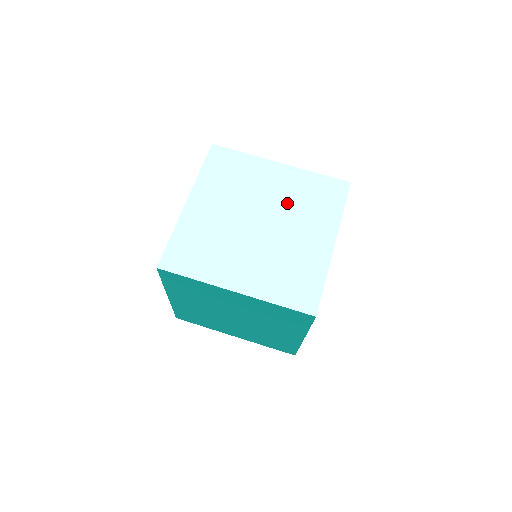
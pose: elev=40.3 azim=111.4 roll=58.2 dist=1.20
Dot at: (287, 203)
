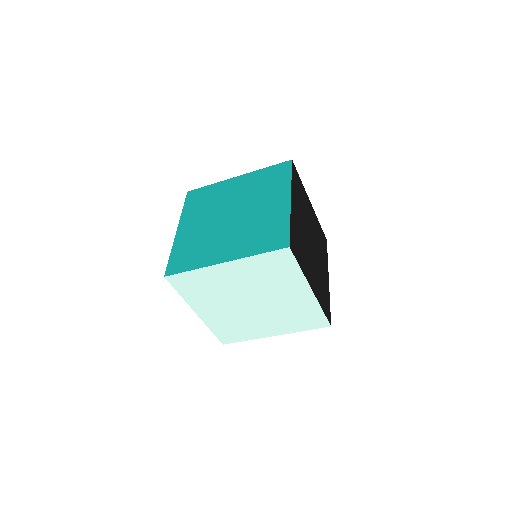
Dot at: (257, 285)
